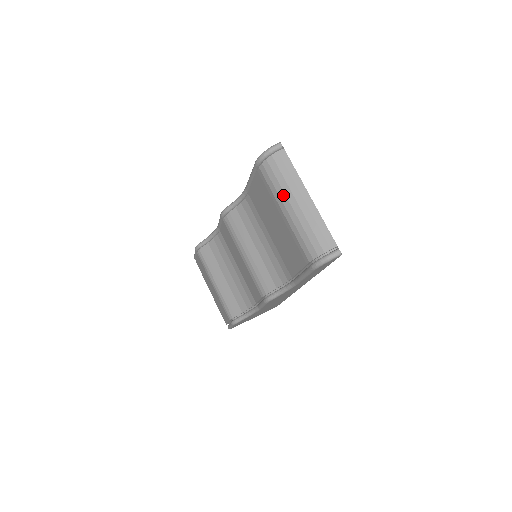
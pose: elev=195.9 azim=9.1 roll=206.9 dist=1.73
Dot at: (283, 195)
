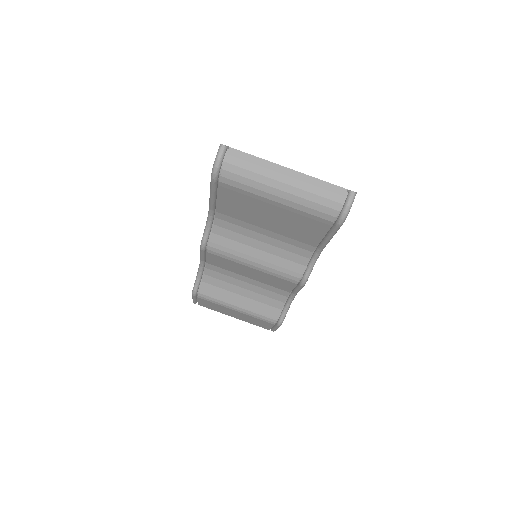
Dot at: (264, 187)
